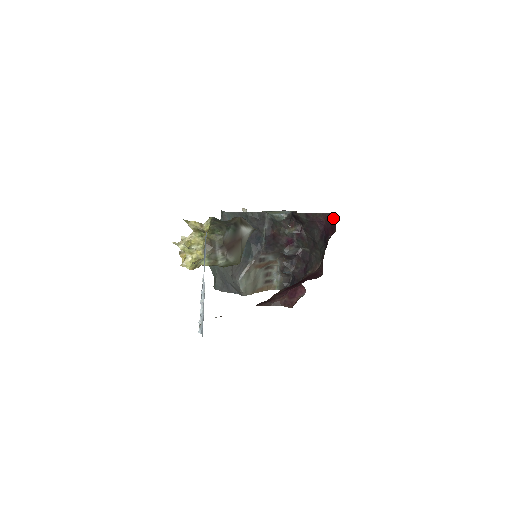
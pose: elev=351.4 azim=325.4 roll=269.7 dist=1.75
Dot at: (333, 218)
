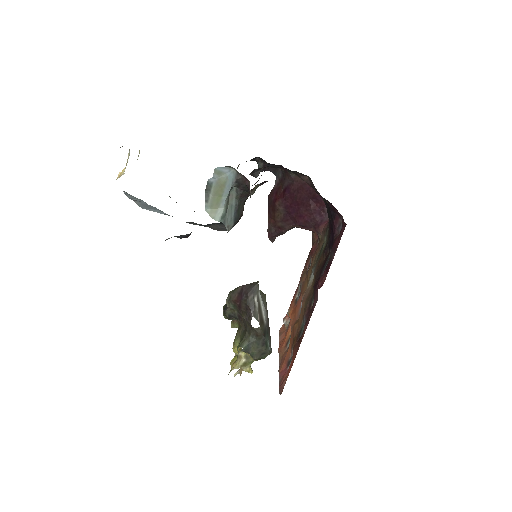
Dot at: occluded
